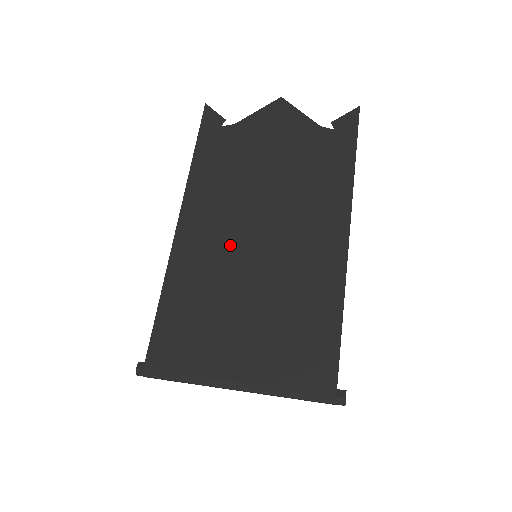
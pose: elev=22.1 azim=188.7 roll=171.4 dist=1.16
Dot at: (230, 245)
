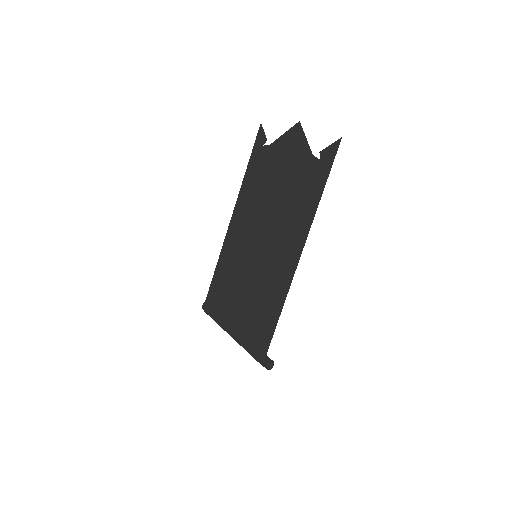
Dot at: (247, 244)
